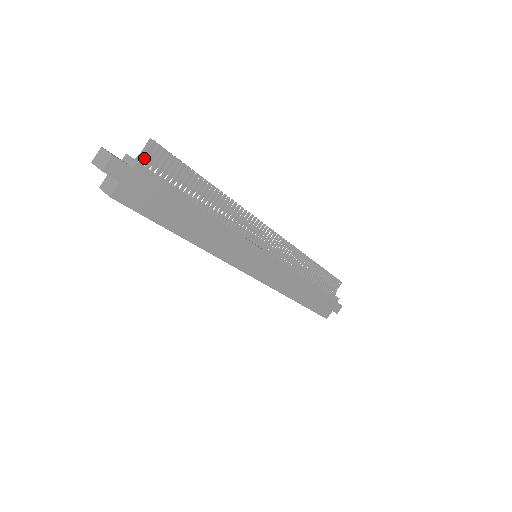
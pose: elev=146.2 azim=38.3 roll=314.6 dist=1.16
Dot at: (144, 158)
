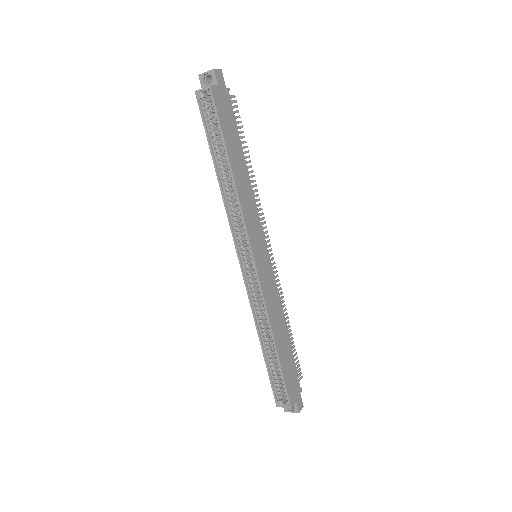
Dot at: occluded
